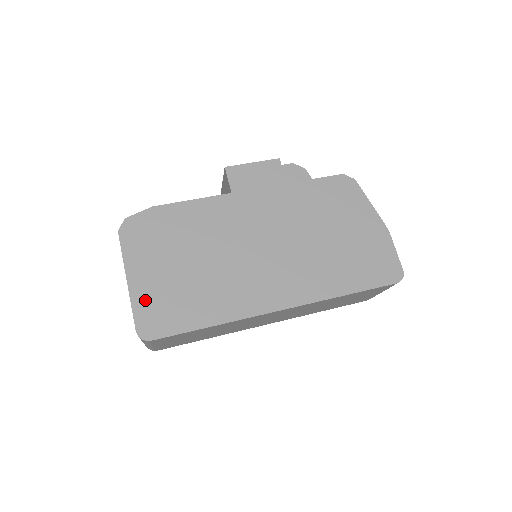
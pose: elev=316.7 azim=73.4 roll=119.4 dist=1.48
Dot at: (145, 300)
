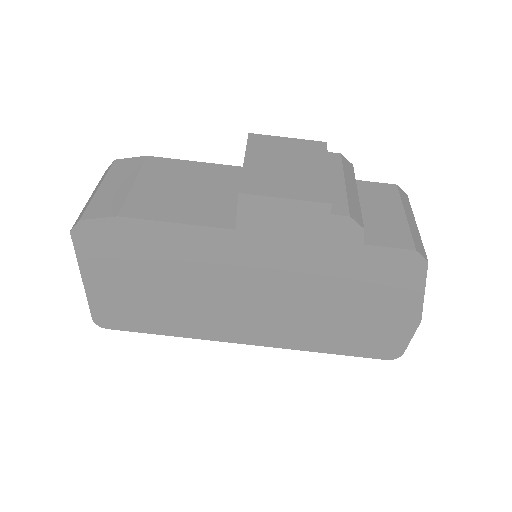
Dot at: (103, 301)
